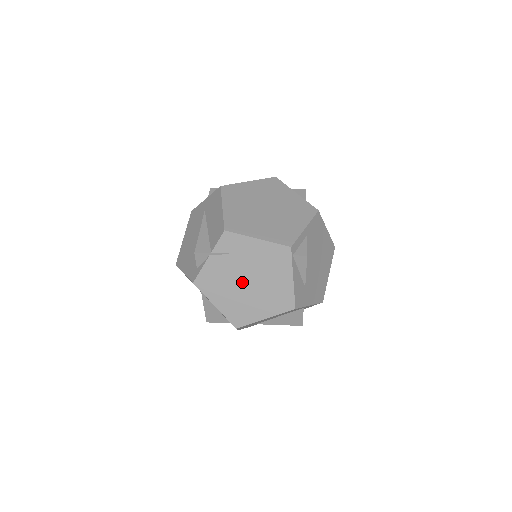
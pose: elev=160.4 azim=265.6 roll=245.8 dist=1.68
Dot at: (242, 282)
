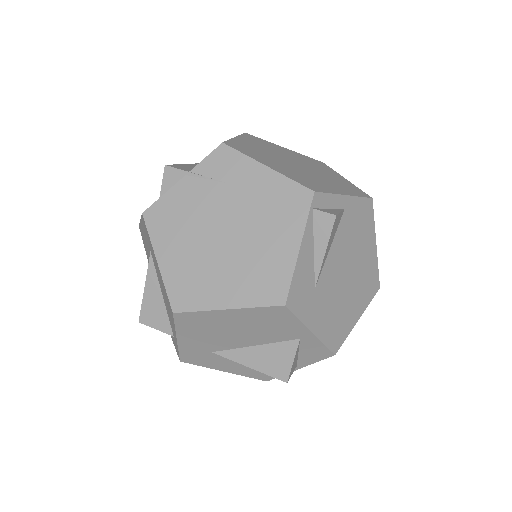
Dot at: (215, 231)
